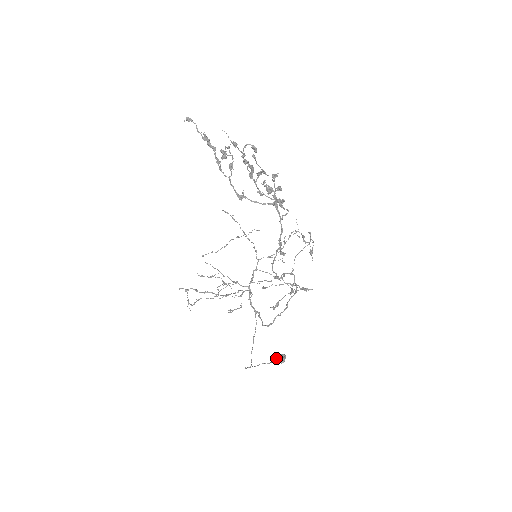
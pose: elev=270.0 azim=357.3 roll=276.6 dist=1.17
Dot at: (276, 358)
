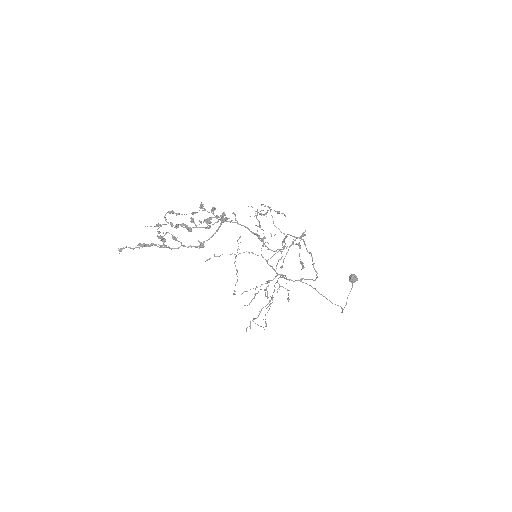
Dot at: occluded
